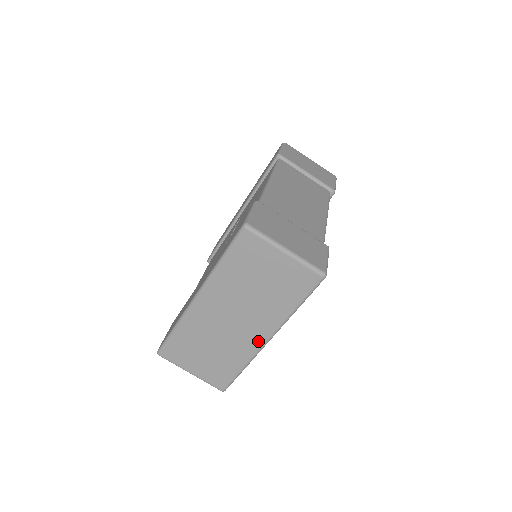
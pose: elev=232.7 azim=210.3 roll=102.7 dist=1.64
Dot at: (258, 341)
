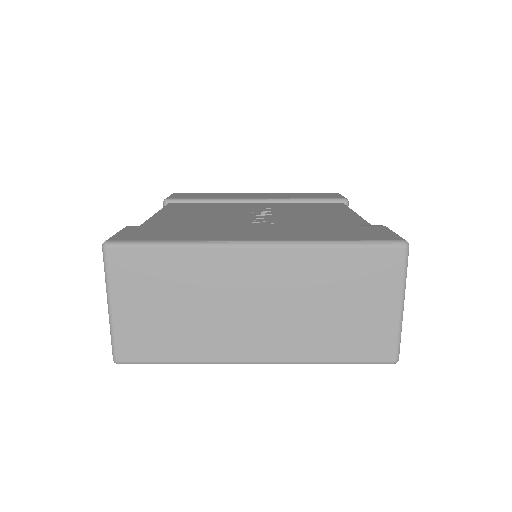
Dot at: (246, 353)
